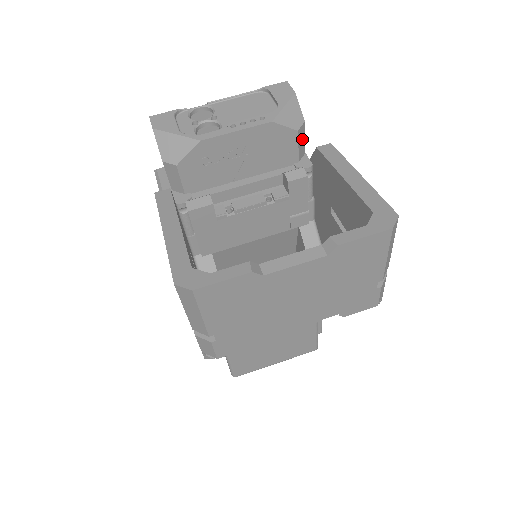
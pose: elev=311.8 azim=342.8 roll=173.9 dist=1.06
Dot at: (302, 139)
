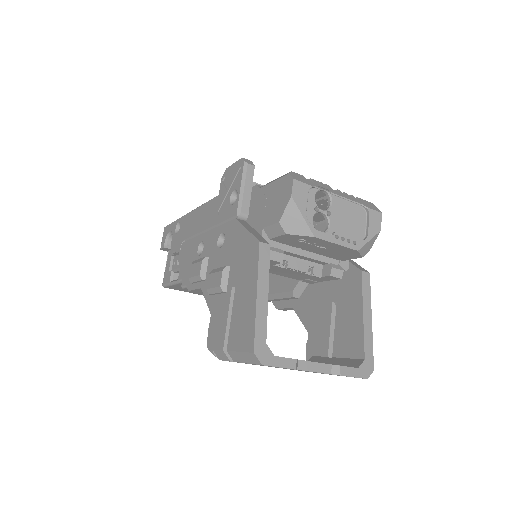
Dot at: occluded
